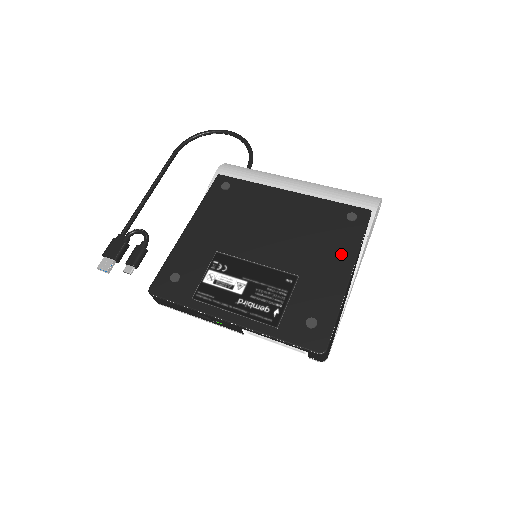
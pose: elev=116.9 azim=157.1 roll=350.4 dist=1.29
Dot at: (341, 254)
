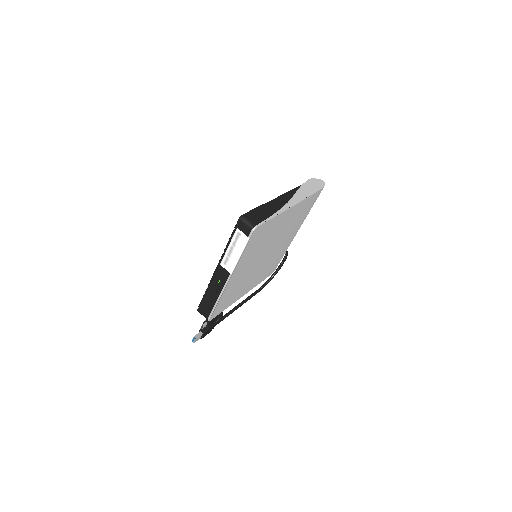
Dot at: occluded
